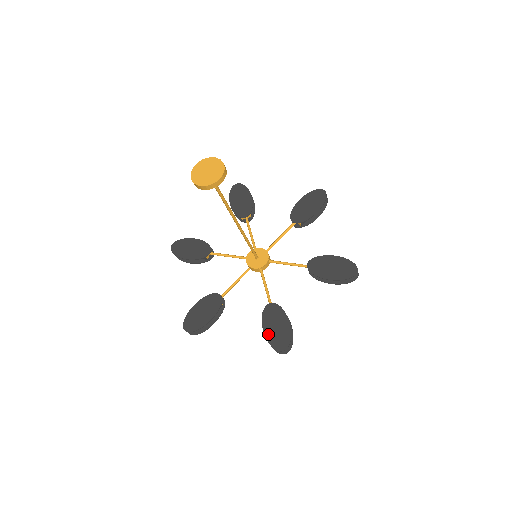
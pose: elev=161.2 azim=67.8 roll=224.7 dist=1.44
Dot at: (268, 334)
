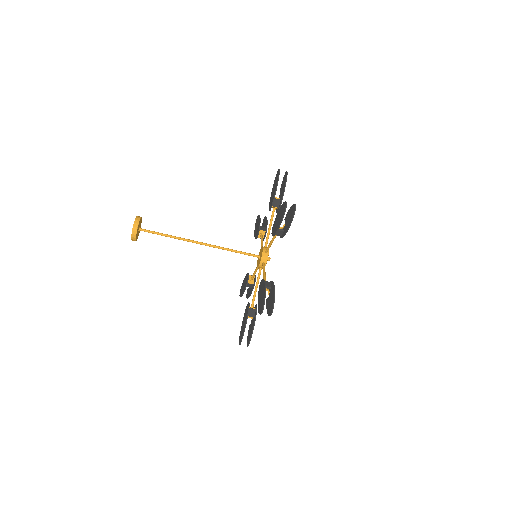
Dot at: (258, 306)
